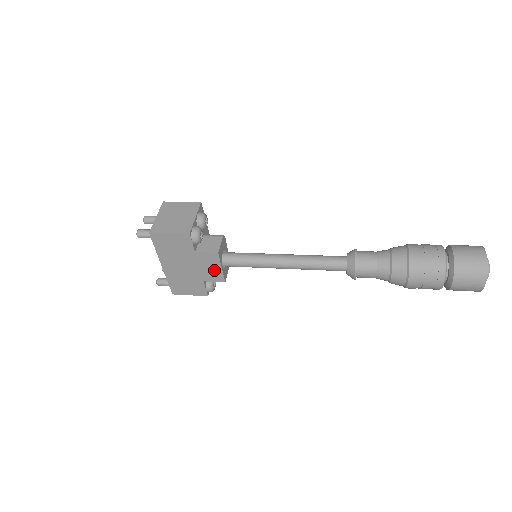
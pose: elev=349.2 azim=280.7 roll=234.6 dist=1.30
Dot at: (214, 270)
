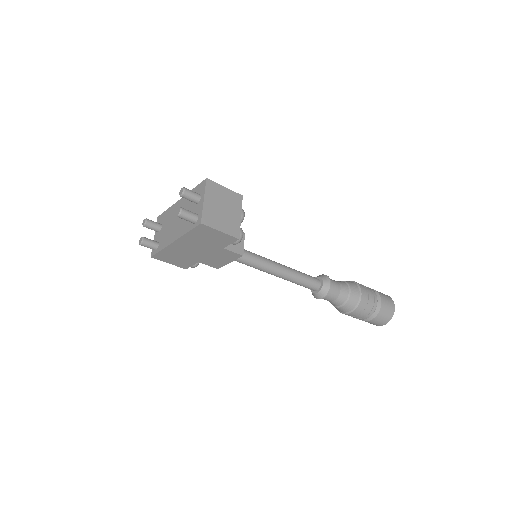
Dot at: (221, 261)
